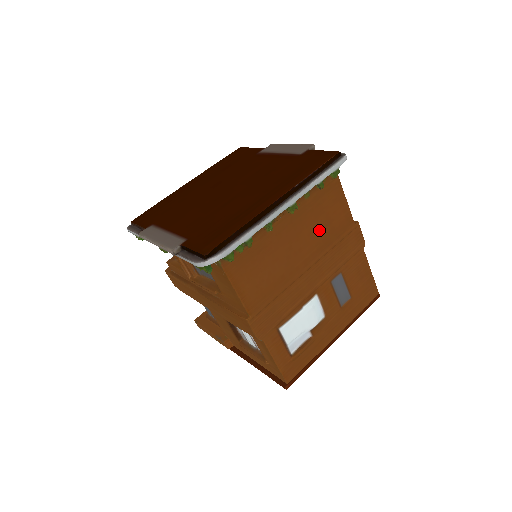
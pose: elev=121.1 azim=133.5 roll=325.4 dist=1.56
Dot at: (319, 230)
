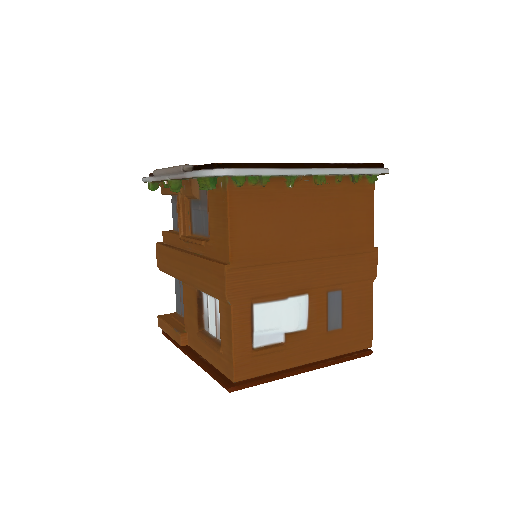
Dot at: (337, 225)
